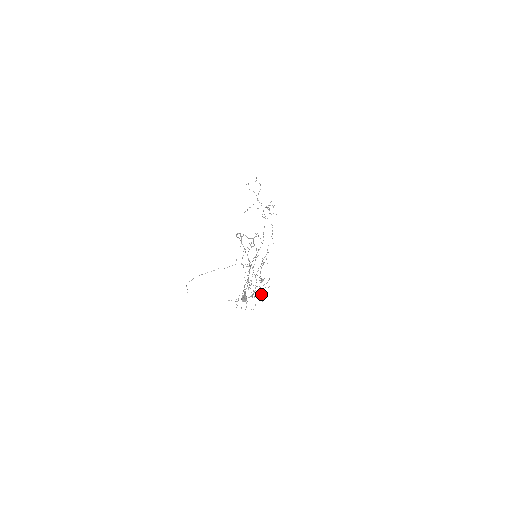
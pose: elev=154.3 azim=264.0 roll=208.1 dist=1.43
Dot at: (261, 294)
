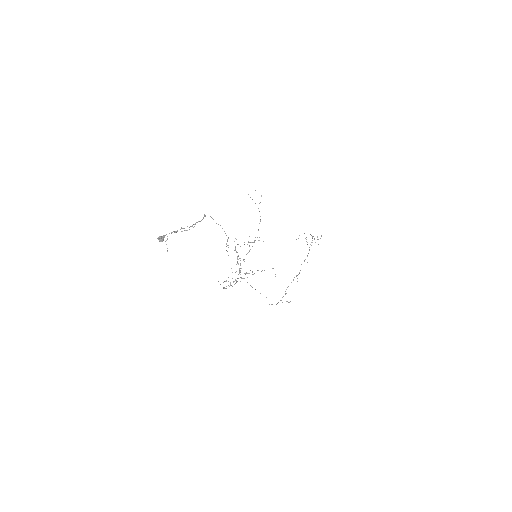
Dot at: occluded
